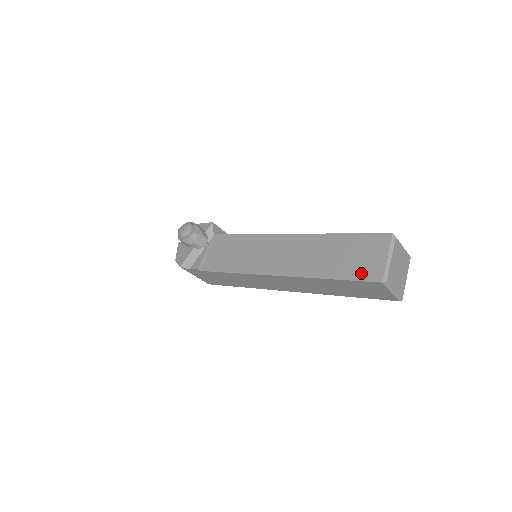
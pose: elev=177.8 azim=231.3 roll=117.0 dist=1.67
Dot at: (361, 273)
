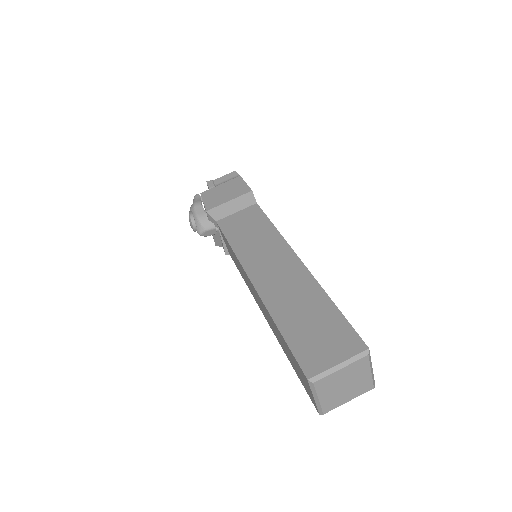
Dot at: (305, 388)
